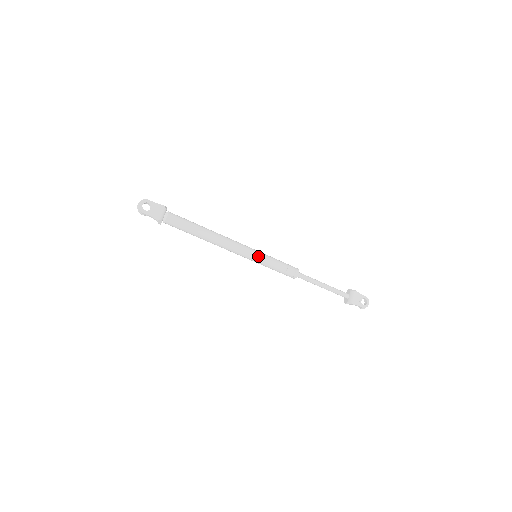
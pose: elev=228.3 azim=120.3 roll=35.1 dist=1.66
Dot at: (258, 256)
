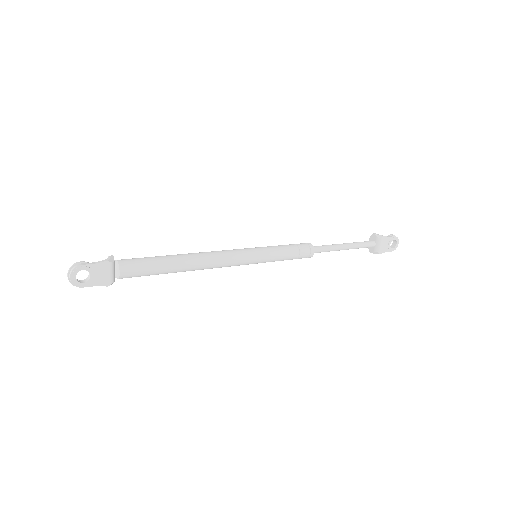
Dot at: (260, 259)
